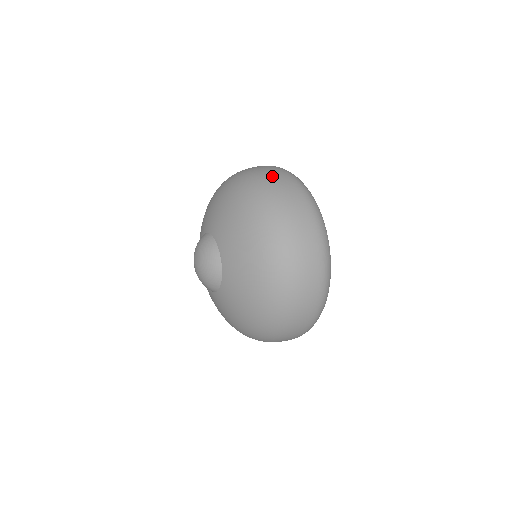
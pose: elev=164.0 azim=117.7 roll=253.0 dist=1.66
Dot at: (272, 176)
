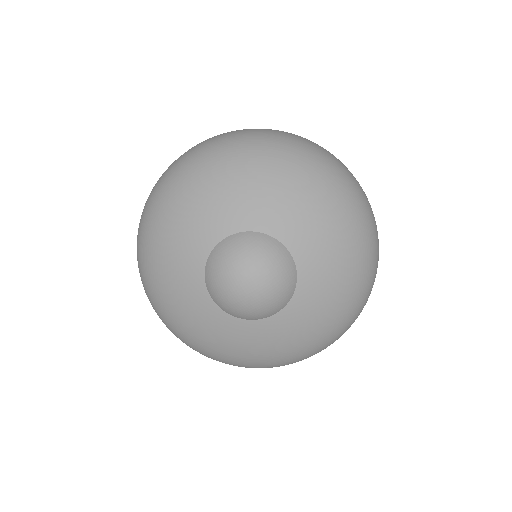
Dot at: (267, 130)
